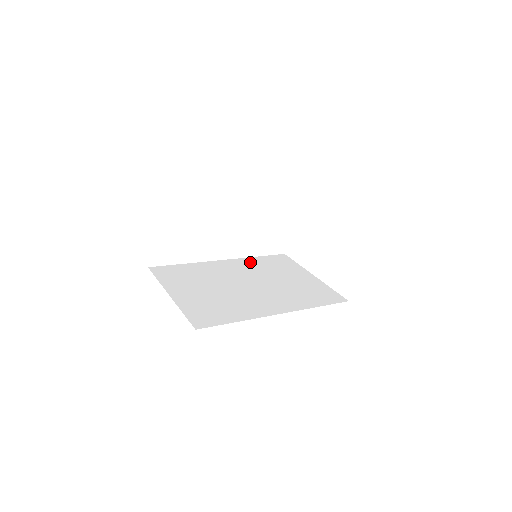
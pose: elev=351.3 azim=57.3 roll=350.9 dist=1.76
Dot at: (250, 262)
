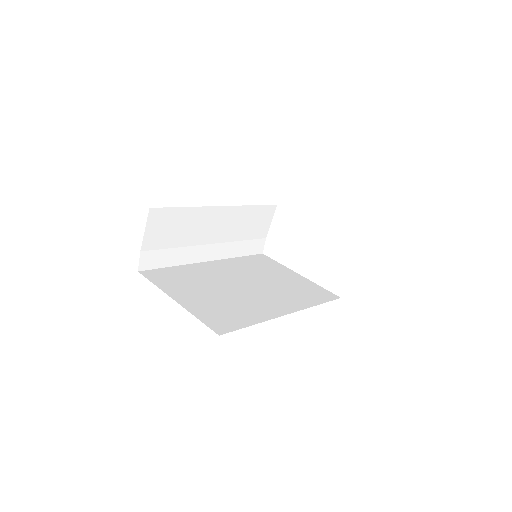
Dot at: (236, 263)
